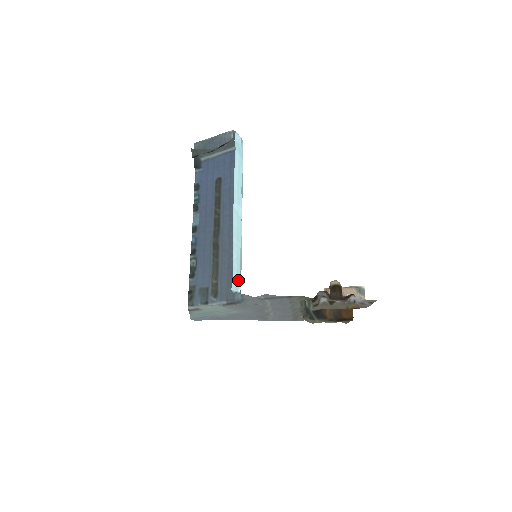
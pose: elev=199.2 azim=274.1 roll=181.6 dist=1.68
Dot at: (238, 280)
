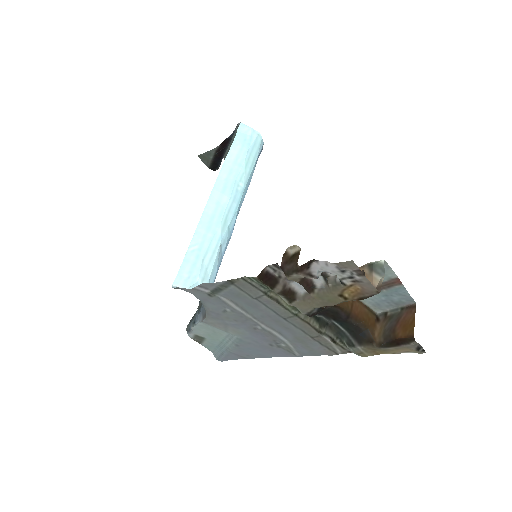
Dot at: (193, 276)
